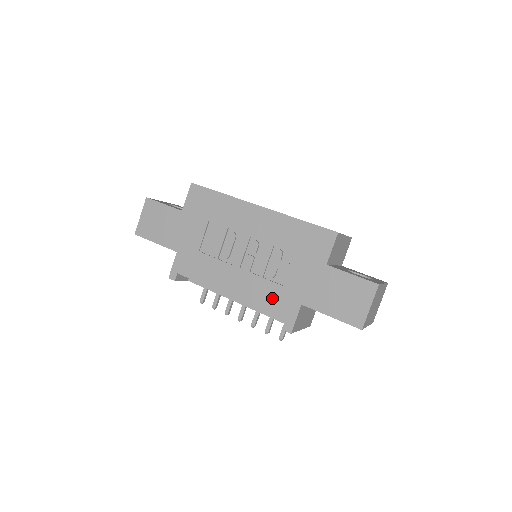
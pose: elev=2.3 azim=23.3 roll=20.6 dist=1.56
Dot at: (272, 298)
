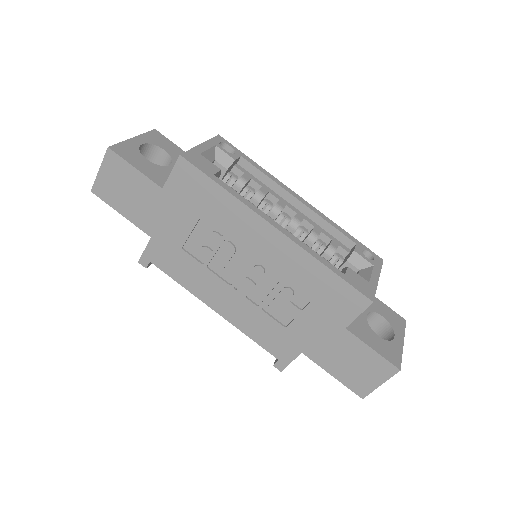
Dot at: (268, 333)
